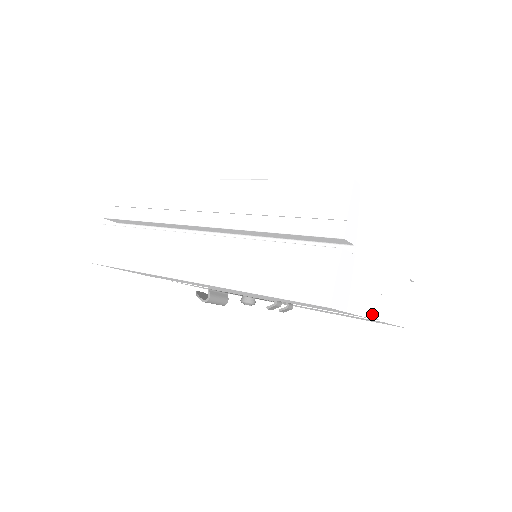
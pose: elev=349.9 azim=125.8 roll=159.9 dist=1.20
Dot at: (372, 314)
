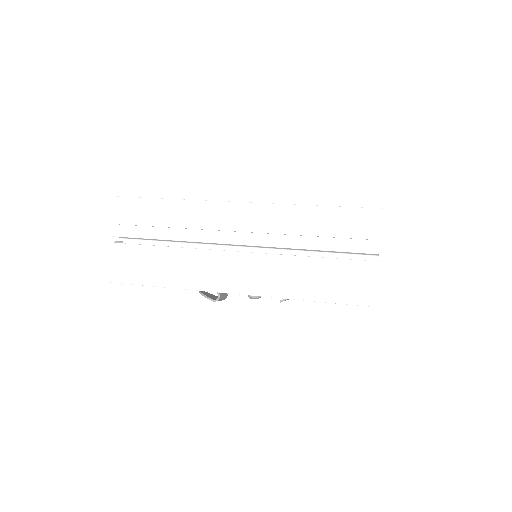
Dot at: occluded
